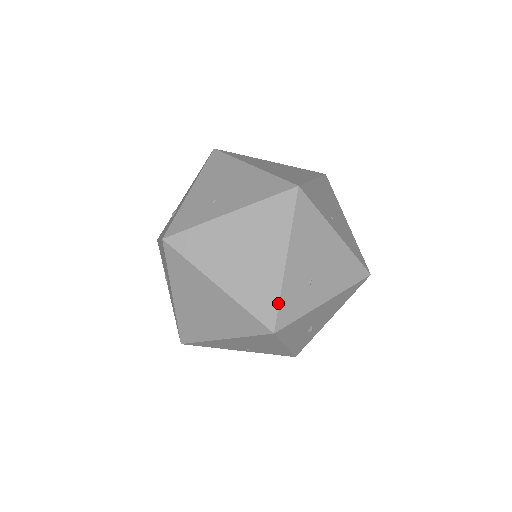
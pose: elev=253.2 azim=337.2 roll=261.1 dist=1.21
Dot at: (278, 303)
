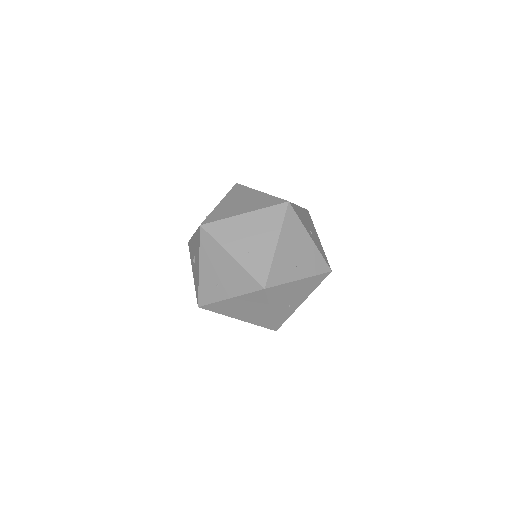
Dot at: (273, 324)
